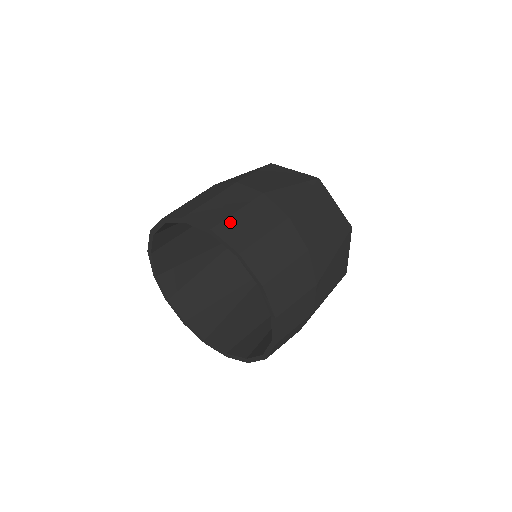
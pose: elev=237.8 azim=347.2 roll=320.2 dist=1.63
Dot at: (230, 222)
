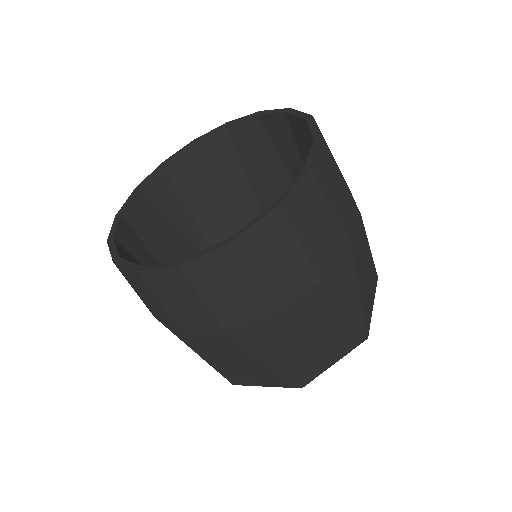
Dot at: occluded
